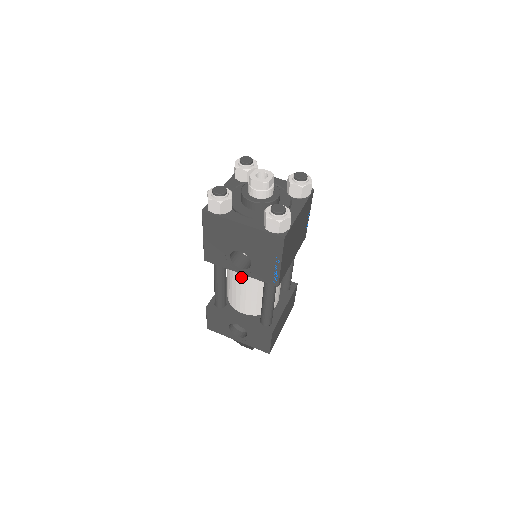
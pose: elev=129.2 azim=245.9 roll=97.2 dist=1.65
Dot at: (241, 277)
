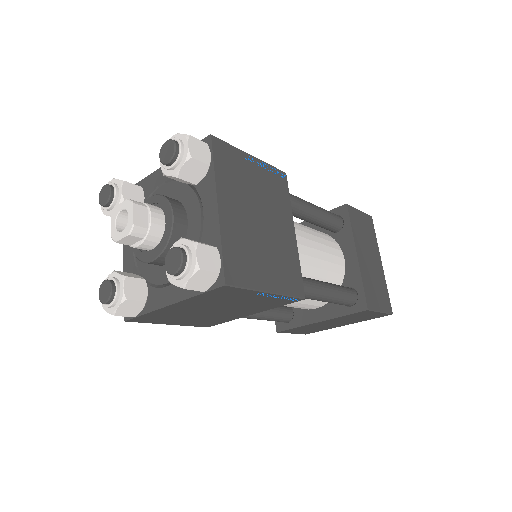
Dot at: occluded
